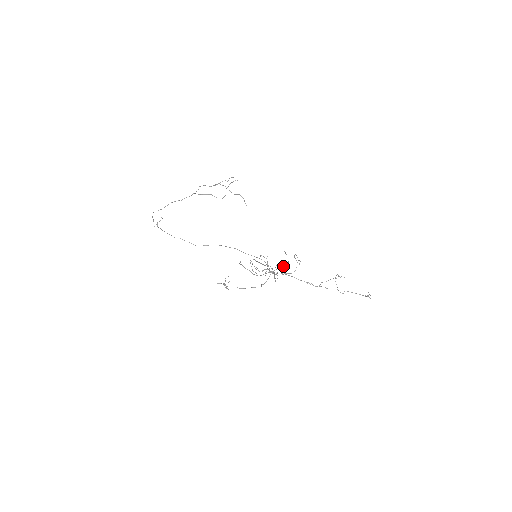
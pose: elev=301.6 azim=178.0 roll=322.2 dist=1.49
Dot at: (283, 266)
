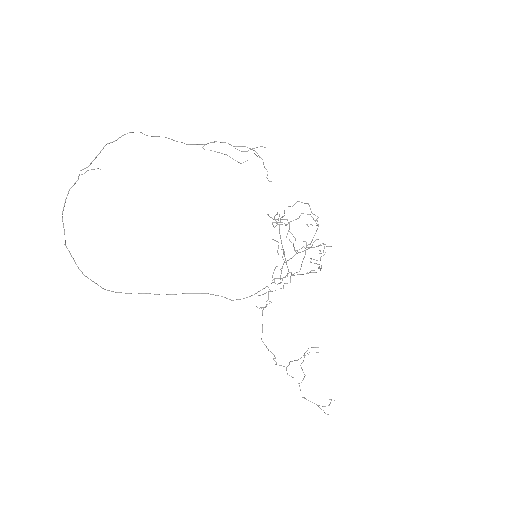
Dot at: (293, 274)
